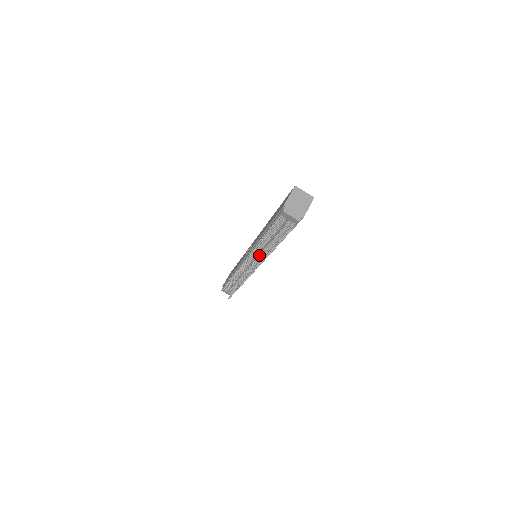
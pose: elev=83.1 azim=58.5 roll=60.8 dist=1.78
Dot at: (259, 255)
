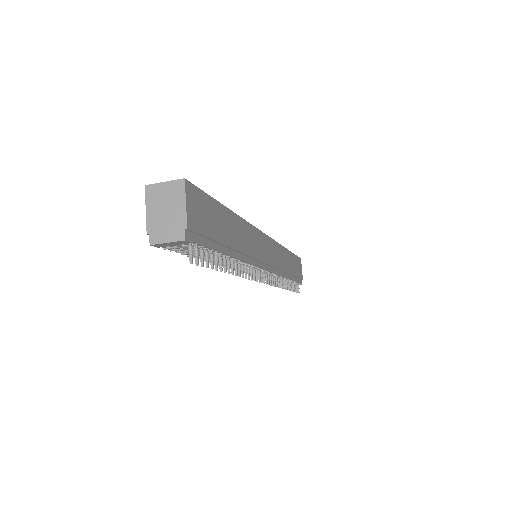
Dot at: occluded
